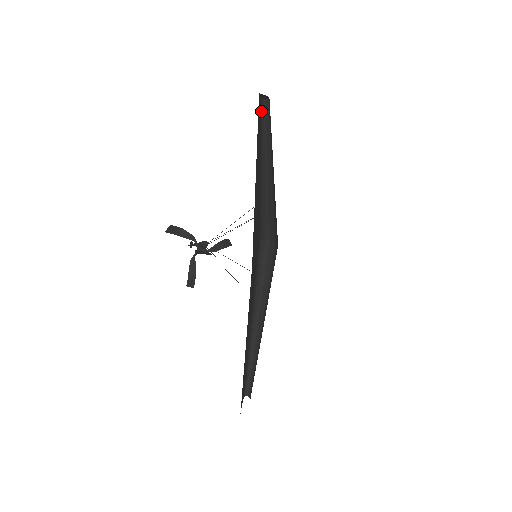
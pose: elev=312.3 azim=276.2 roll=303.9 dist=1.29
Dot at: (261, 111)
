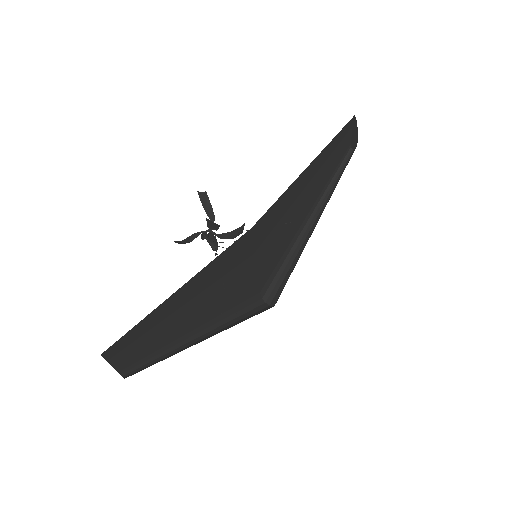
Dot at: (344, 155)
